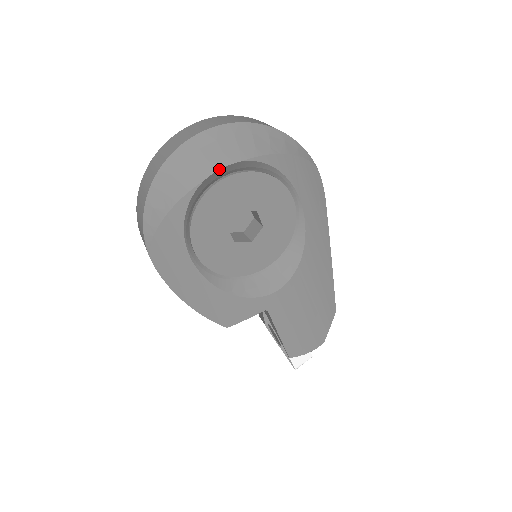
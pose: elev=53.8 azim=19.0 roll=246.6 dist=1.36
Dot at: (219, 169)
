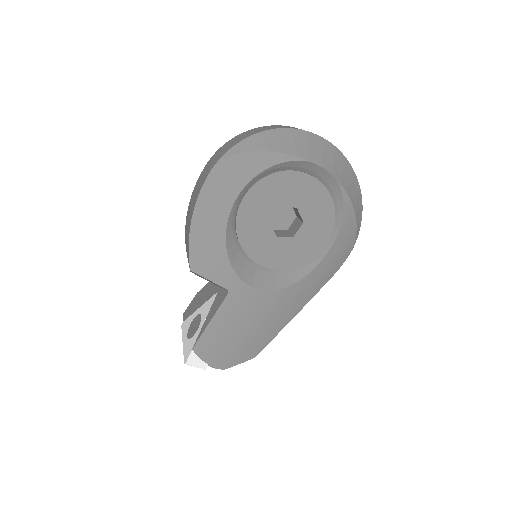
Dot at: (323, 168)
